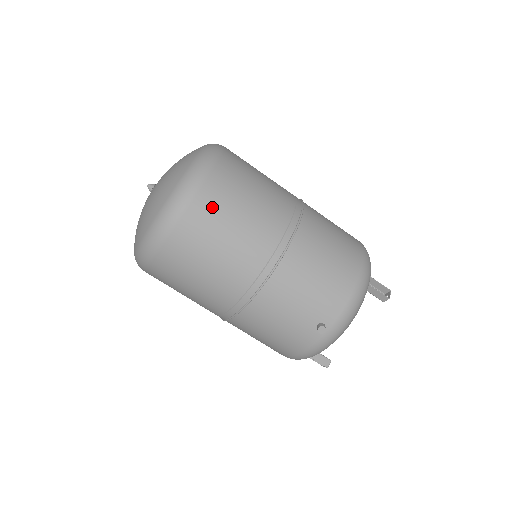
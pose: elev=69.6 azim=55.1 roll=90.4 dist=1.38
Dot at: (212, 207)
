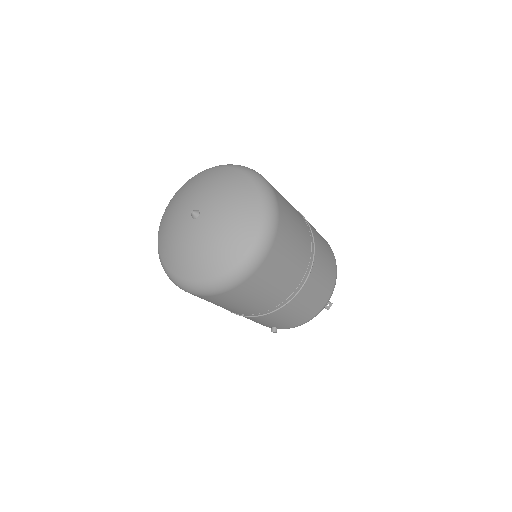
Dot at: (243, 293)
